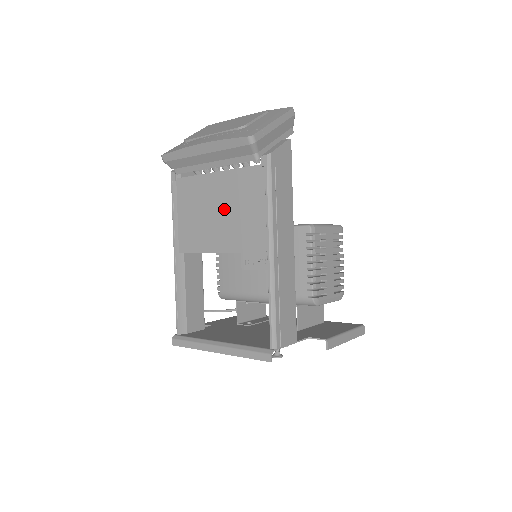
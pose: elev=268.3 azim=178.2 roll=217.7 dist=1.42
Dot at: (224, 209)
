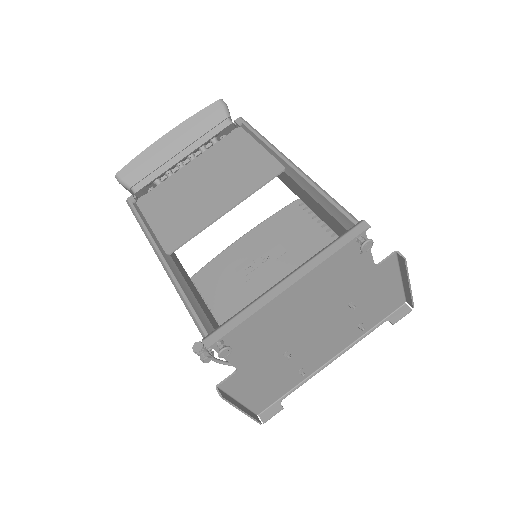
Dot at: (212, 179)
